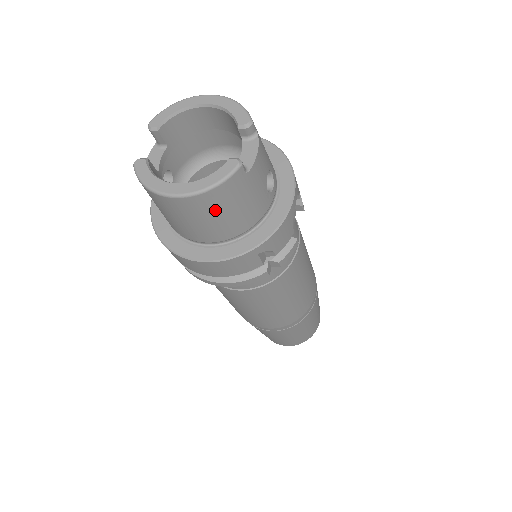
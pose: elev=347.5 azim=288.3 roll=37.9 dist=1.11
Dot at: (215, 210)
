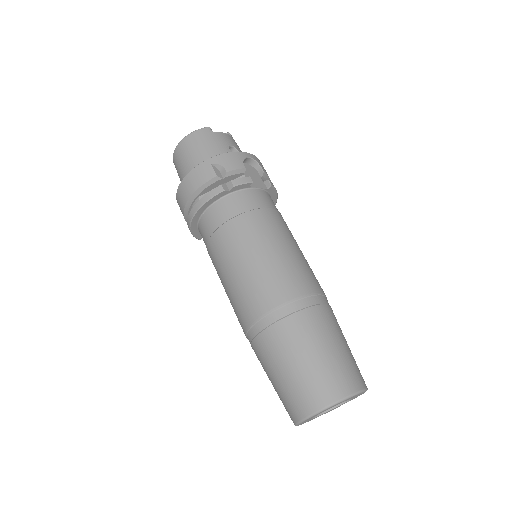
Dot at: (193, 146)
